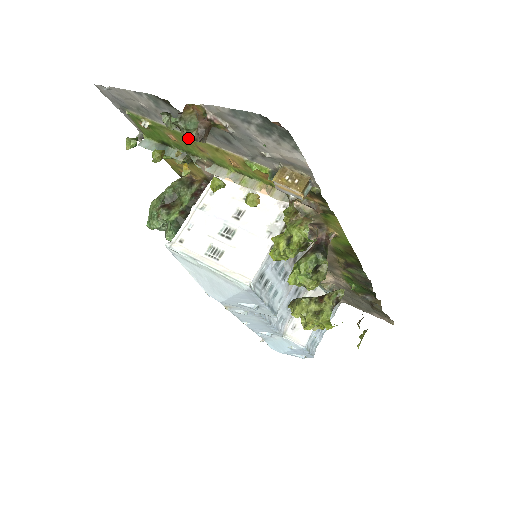
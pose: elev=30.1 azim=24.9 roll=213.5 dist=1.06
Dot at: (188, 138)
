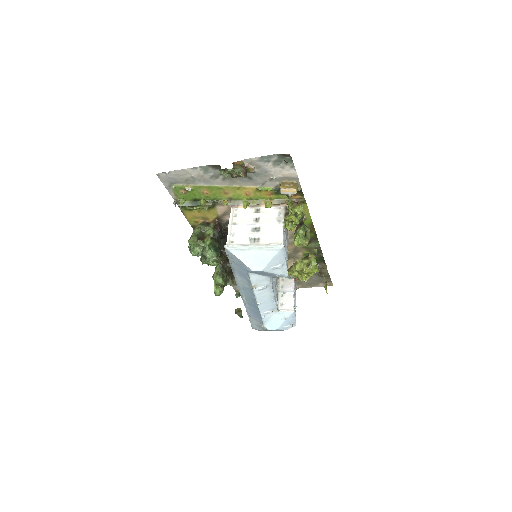
Dot at: (219, 188)
